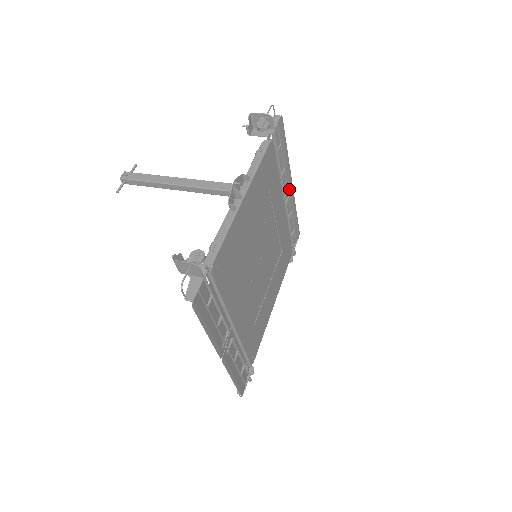
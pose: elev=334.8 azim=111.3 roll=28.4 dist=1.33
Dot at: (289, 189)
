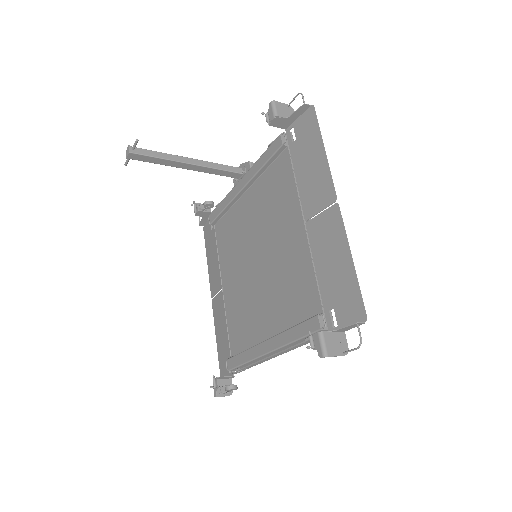
Dot at: (214, 298)
